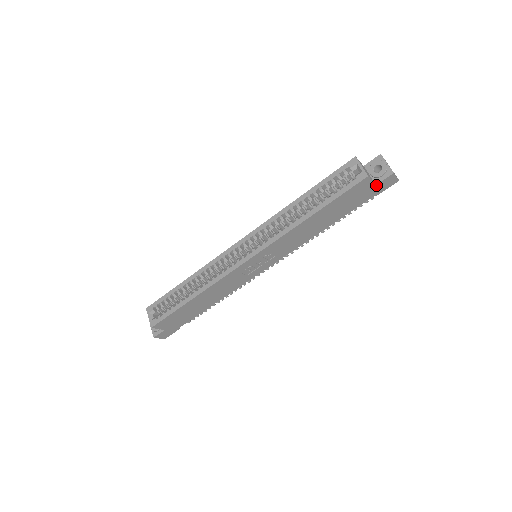
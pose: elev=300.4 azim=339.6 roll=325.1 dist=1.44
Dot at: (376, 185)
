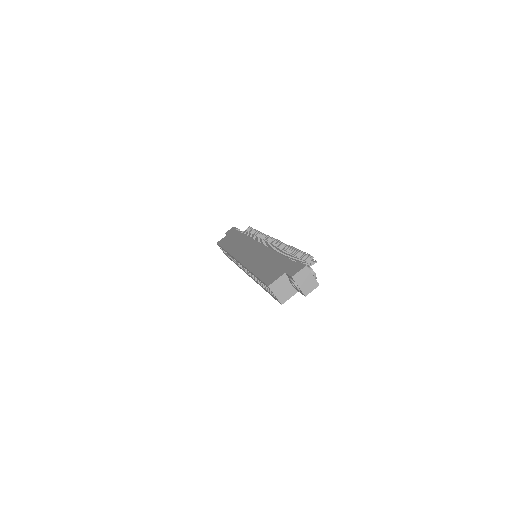
Dot at: occluded
